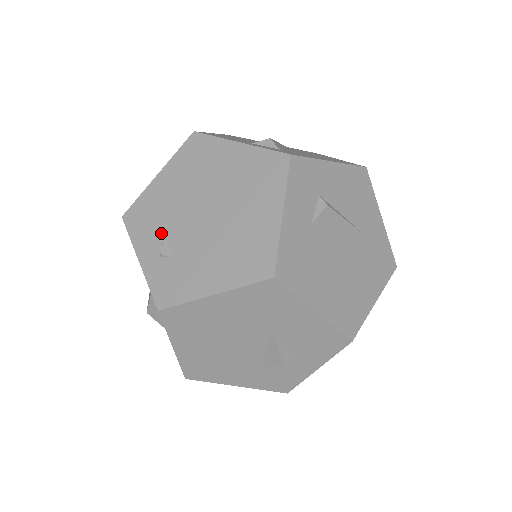
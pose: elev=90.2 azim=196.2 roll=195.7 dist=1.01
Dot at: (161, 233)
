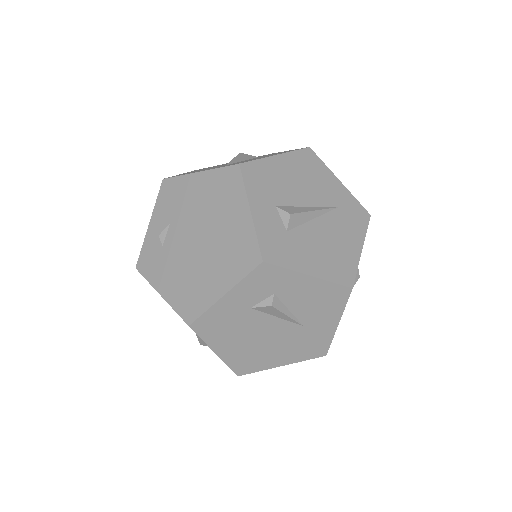
Dot at: (170, 220)
